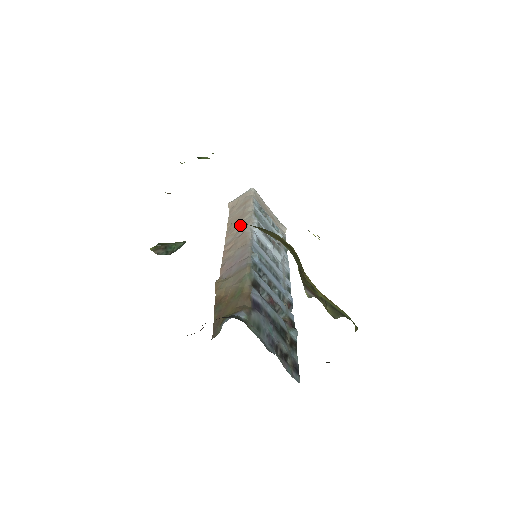
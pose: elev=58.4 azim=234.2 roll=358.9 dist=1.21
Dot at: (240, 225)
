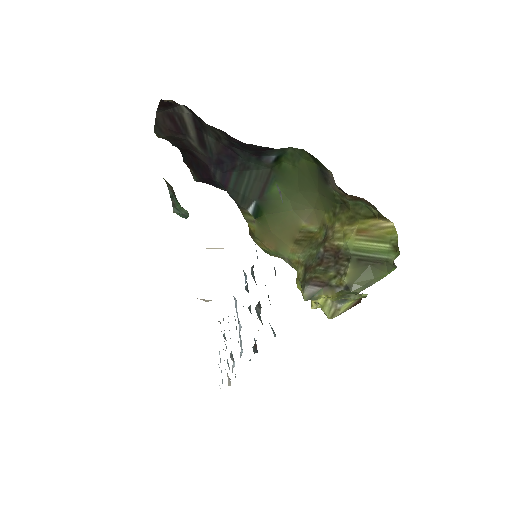
Dot at: occluded
